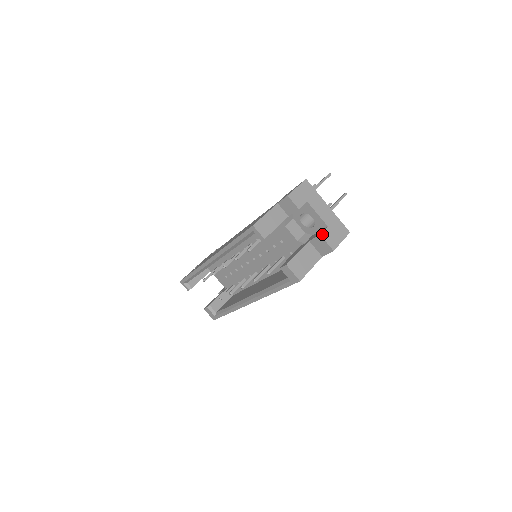
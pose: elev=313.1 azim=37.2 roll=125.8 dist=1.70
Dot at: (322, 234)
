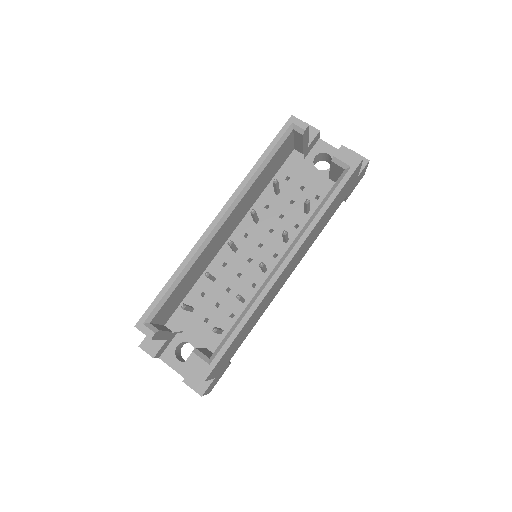
Dot at: occluded
